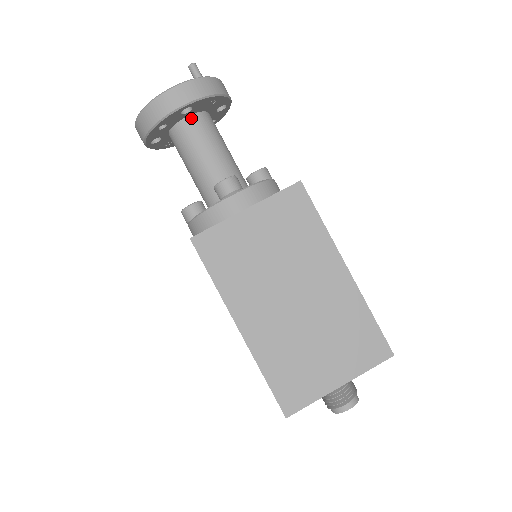
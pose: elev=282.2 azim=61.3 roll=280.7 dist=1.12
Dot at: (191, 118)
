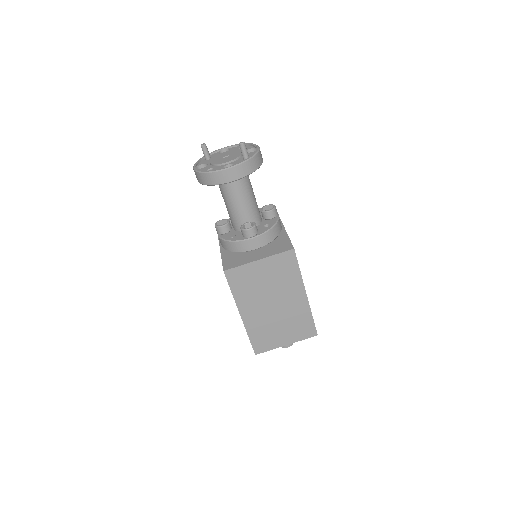
Dot at: occluded
